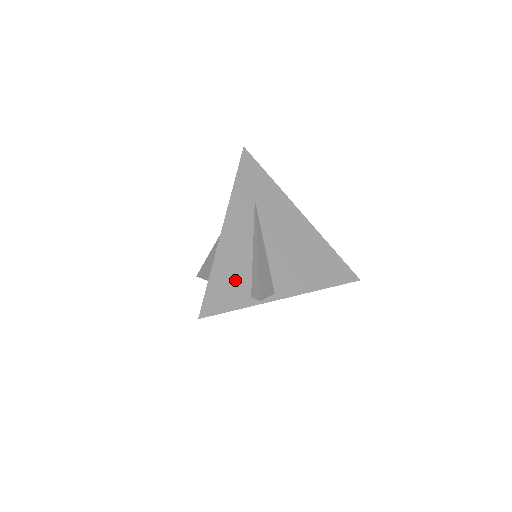
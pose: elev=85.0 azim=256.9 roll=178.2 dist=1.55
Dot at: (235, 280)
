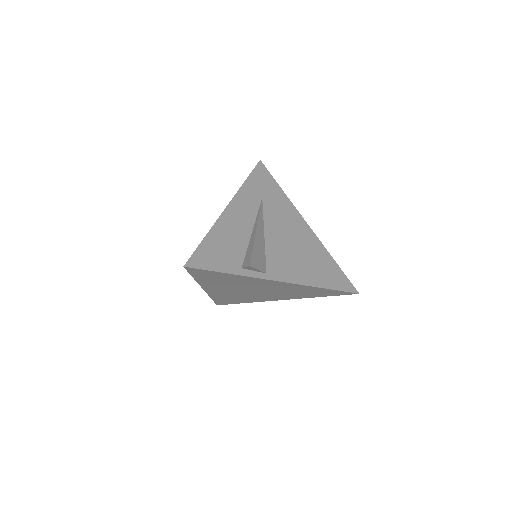
Dot at: (229, 249)
